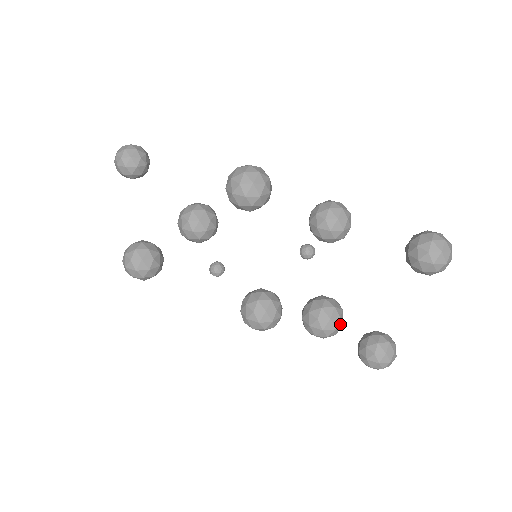
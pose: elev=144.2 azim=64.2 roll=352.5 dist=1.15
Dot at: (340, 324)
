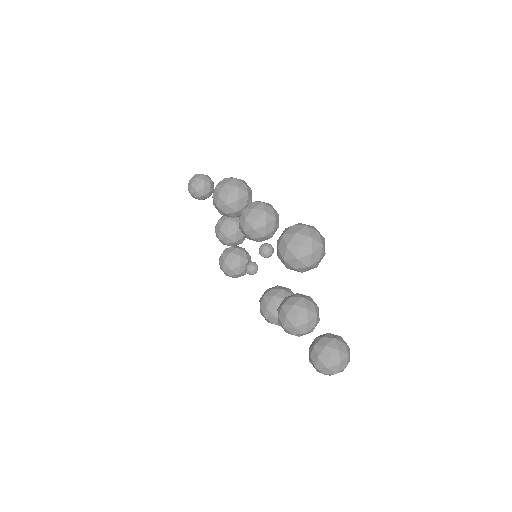
Dot at: (301, 323)
